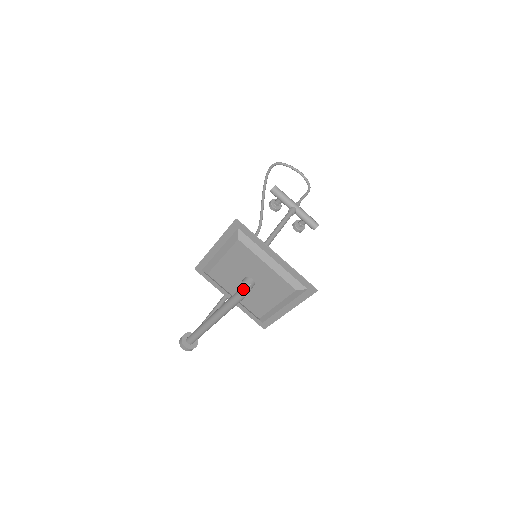
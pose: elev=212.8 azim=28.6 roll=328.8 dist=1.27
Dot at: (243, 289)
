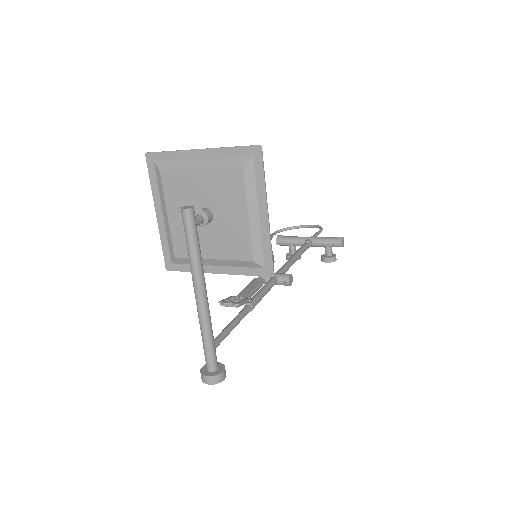
Dot at: (186, 207)
